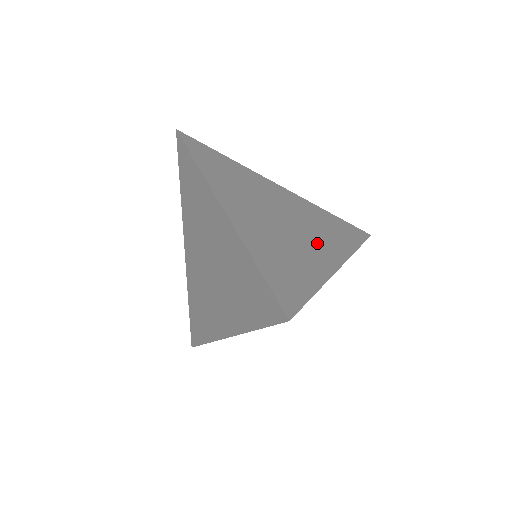
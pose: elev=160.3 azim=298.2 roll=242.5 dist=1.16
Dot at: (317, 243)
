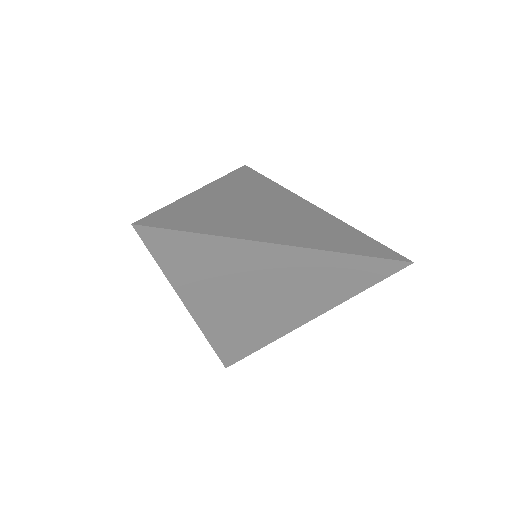
Dot at: (284, 229)
